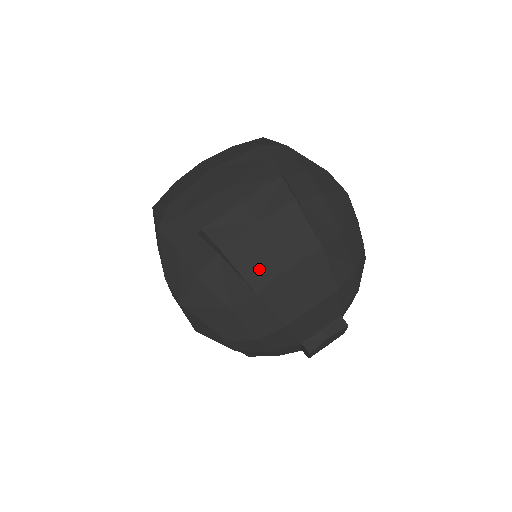
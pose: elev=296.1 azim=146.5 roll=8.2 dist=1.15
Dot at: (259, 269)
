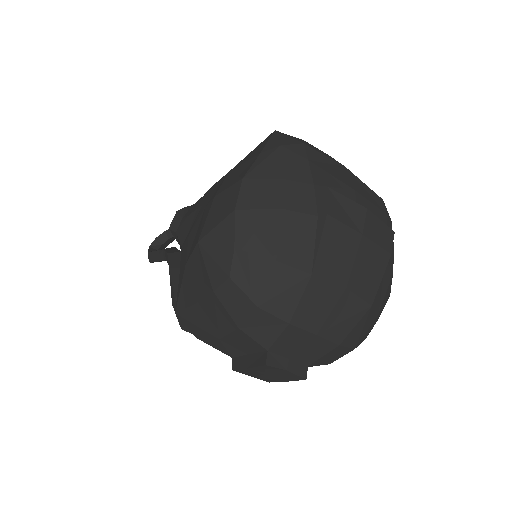
Dot at: (332, 262)
